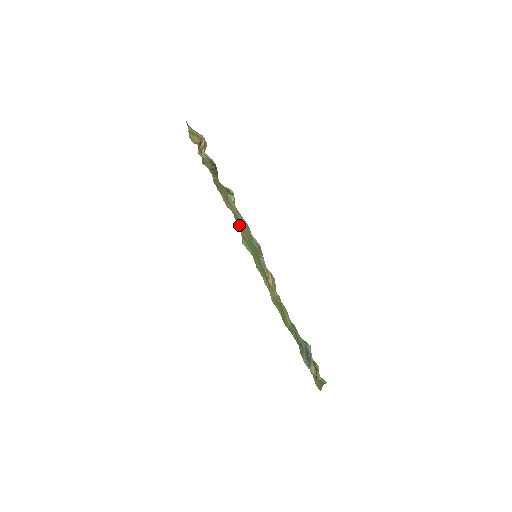
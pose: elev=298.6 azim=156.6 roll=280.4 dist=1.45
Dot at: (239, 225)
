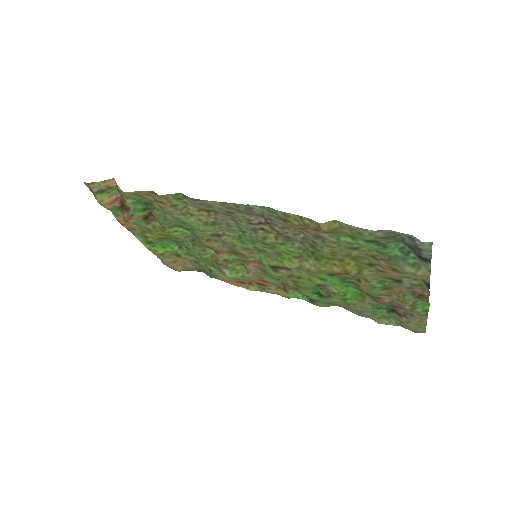
Dot at: (213, 249)
